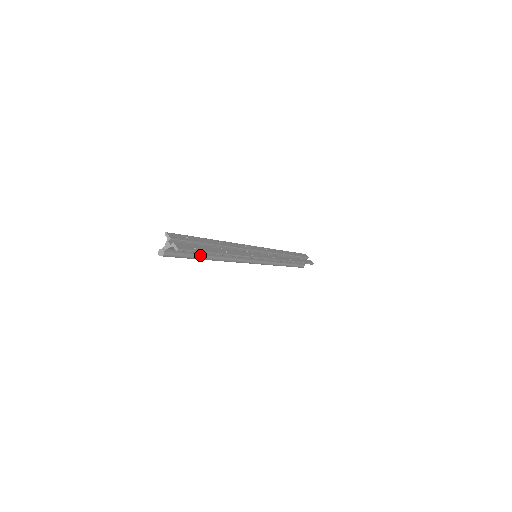
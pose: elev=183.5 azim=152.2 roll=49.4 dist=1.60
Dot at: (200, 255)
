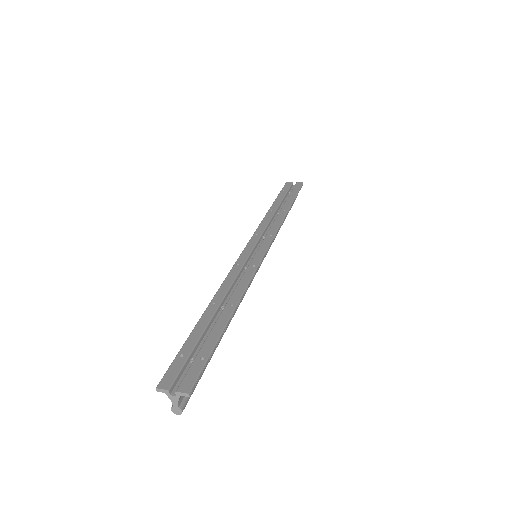
Dot at: occluded
